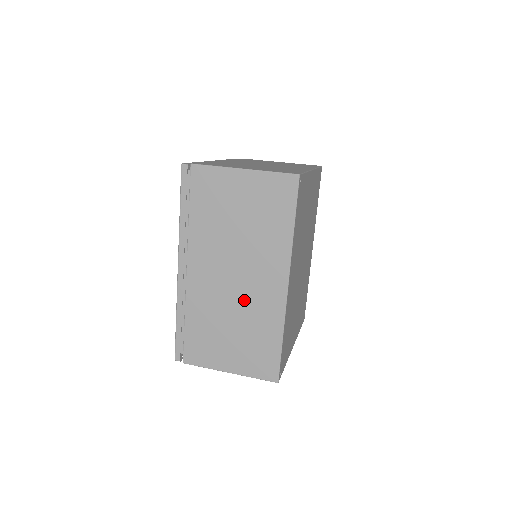
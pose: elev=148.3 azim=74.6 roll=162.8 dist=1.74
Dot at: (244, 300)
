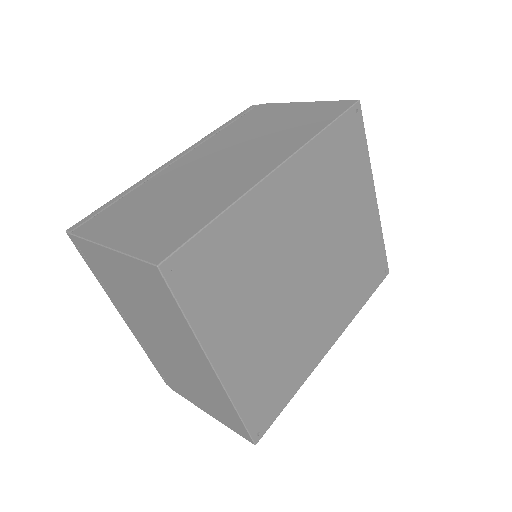
Dot at: (211, 179)
